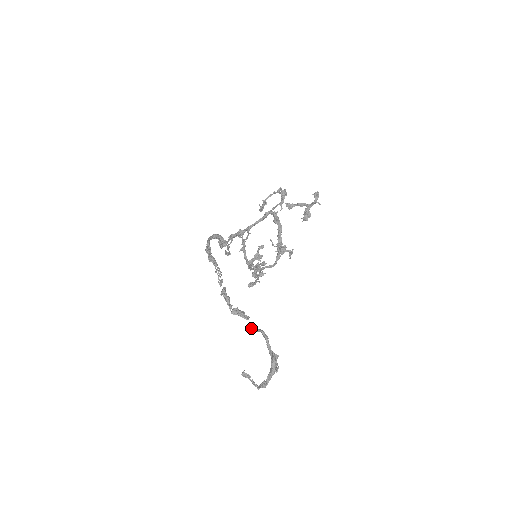
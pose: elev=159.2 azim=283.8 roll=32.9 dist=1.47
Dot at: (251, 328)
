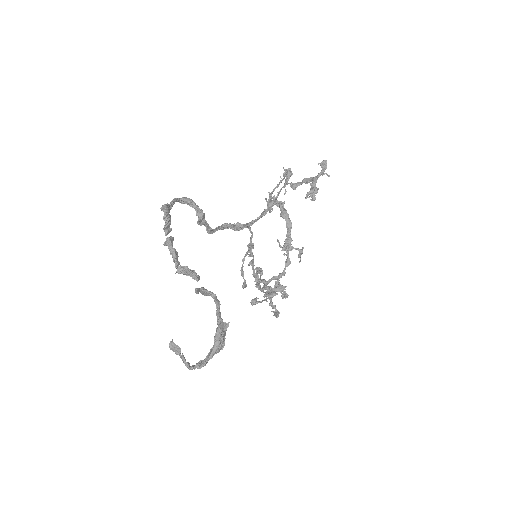
Dot at: (197, 288)
